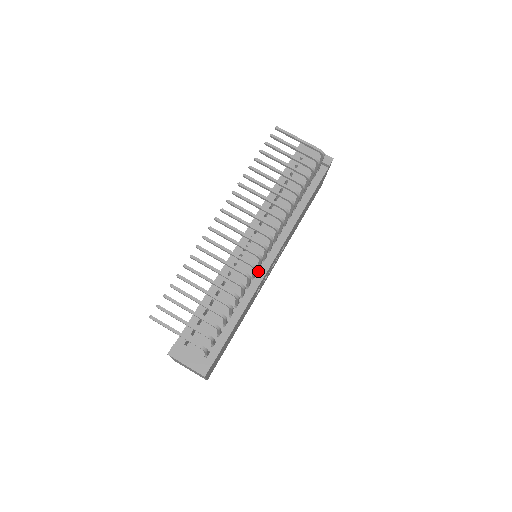
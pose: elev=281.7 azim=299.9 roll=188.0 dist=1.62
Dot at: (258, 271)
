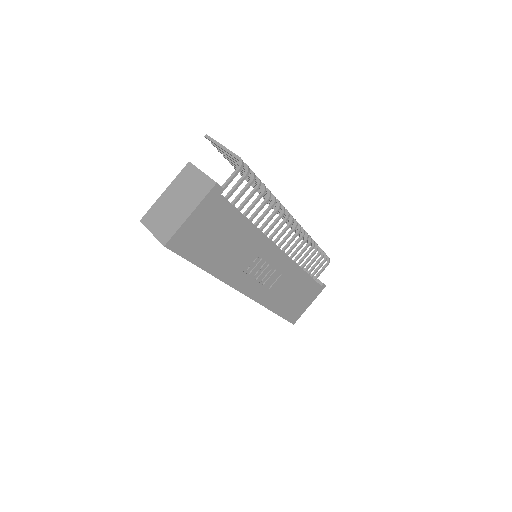
Dot at: (269, 238)
